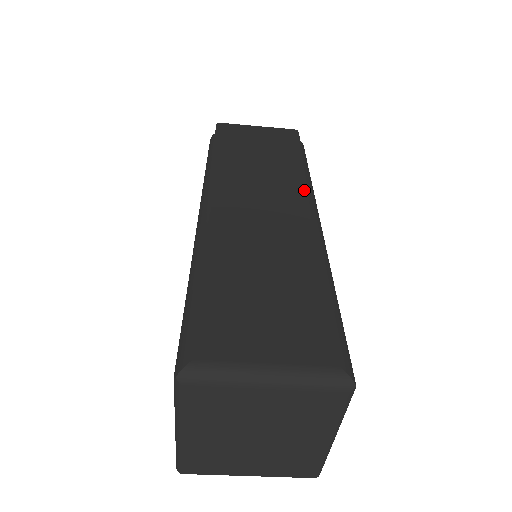
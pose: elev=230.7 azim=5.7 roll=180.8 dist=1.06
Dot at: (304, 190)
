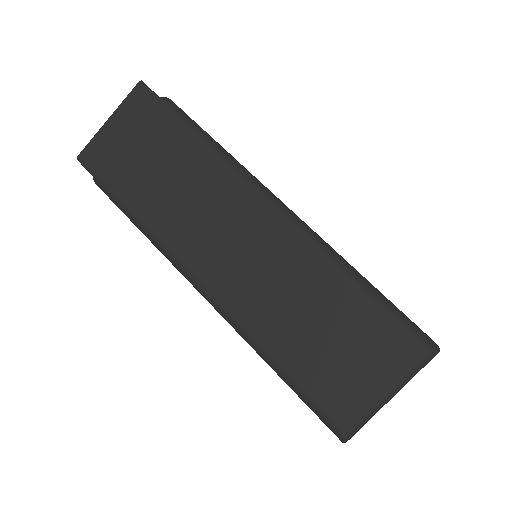
Dot at: (238, 181)
